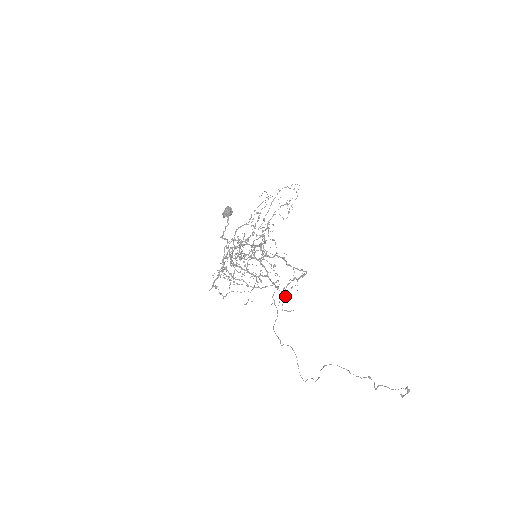
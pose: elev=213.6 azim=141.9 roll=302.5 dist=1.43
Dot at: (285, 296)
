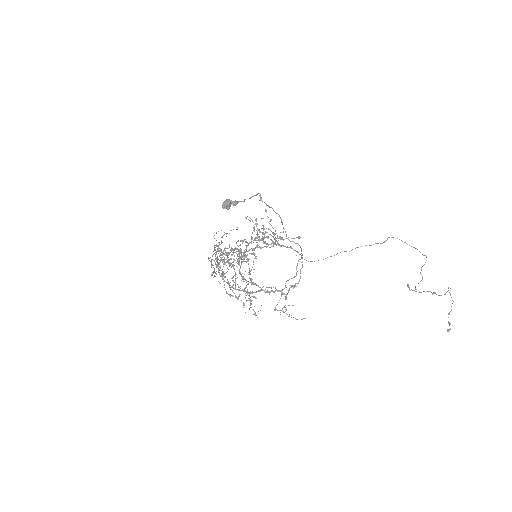
Dot at: (286, 310)
